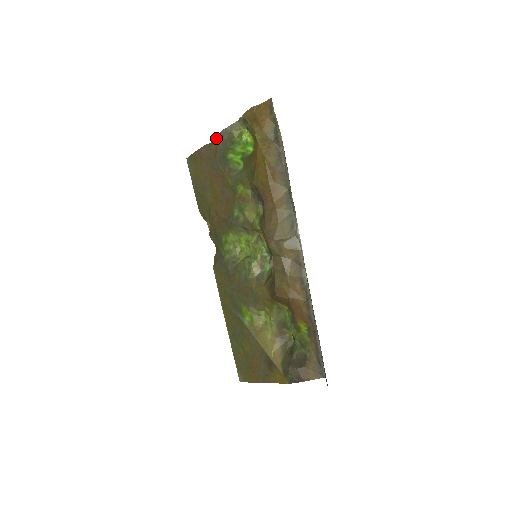
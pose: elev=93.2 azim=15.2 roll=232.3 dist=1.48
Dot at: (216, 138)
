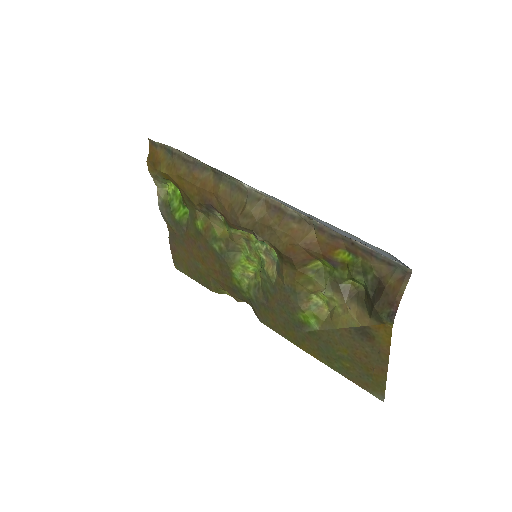
Dot at: occluded
